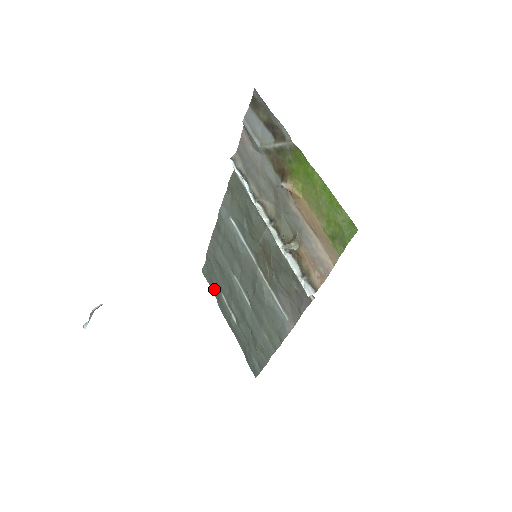
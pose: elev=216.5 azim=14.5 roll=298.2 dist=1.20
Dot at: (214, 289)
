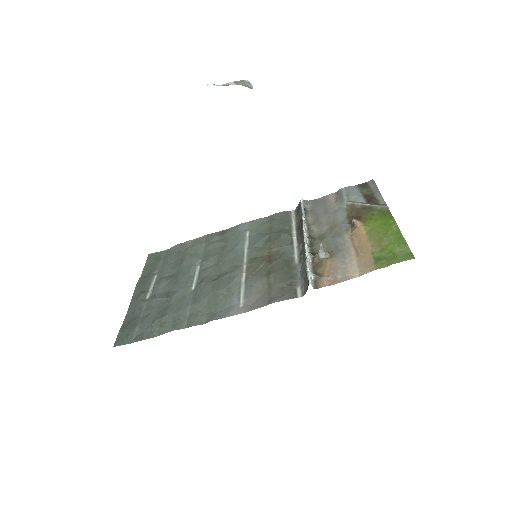
Dot at: (149, 269)
